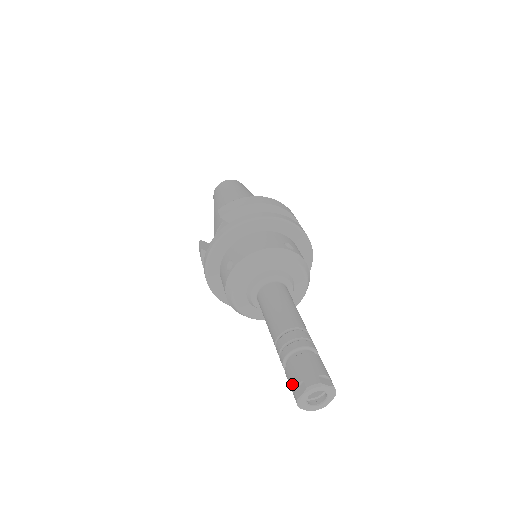
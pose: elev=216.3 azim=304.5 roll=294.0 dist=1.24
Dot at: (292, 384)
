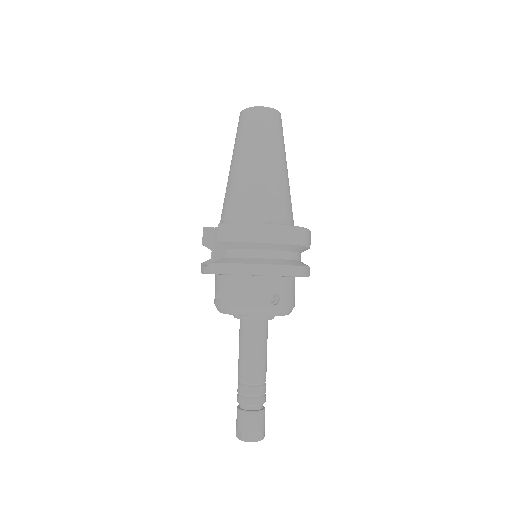
Dot at: (236, 425)
